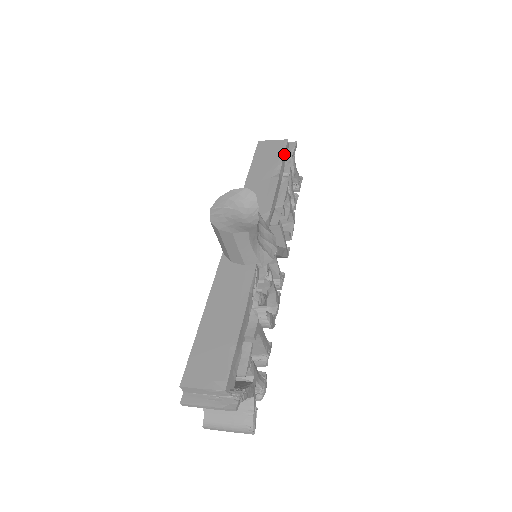
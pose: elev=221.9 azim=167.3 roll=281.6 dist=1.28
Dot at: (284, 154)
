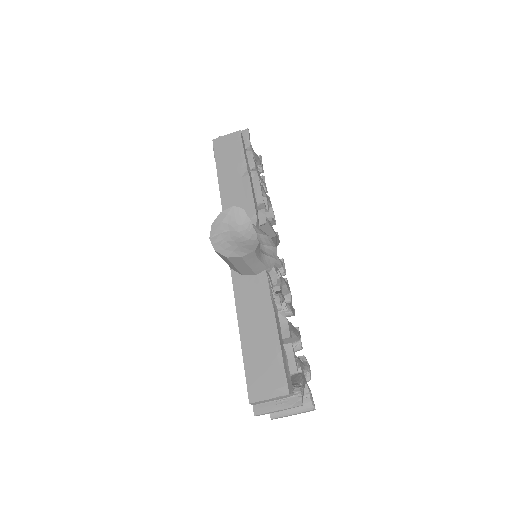
Dot at: (243, 148)
